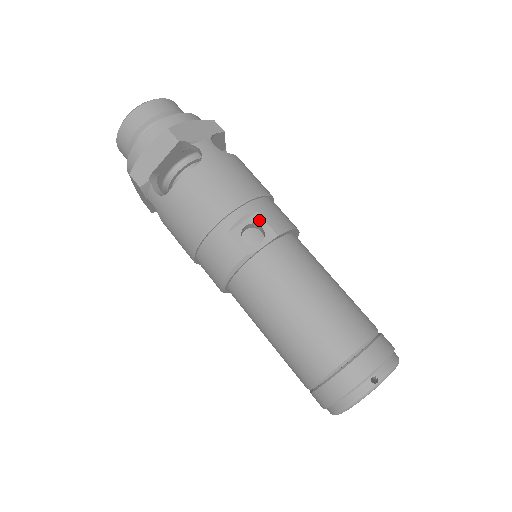
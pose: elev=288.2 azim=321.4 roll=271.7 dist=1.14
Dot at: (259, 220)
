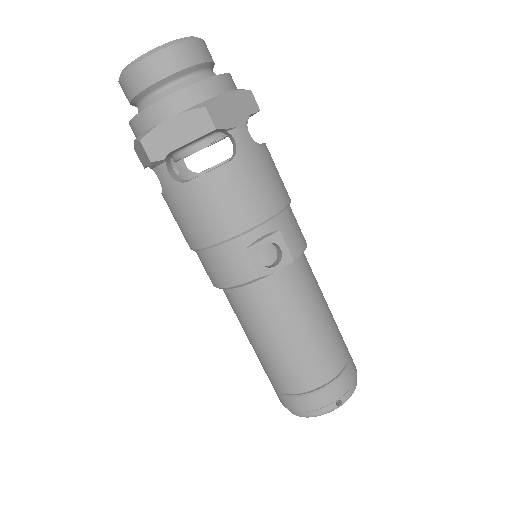
Dot at: (280, 240)
